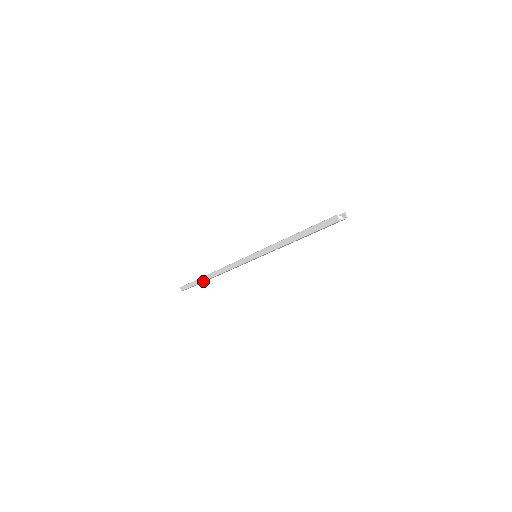
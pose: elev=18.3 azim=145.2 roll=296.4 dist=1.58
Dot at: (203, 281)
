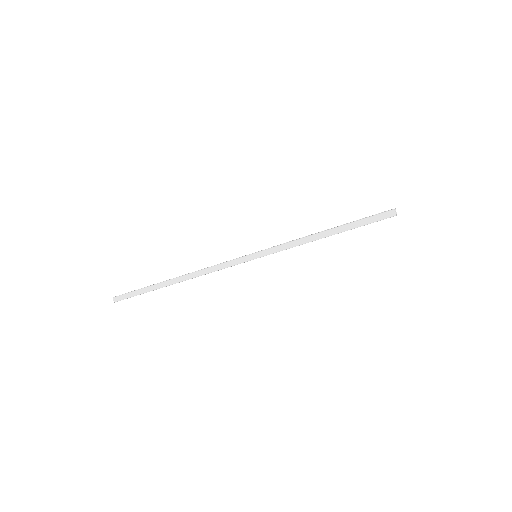
Dot at: occluded
